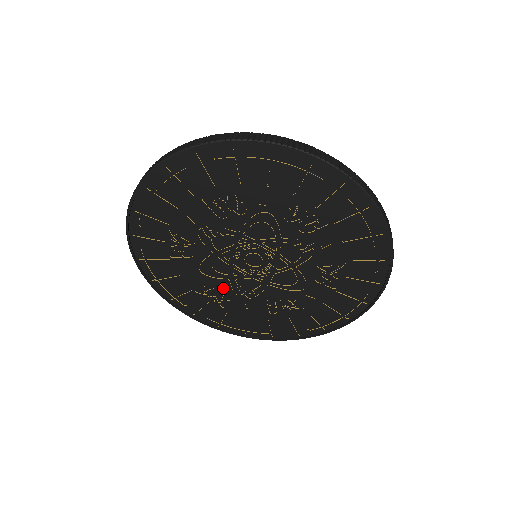
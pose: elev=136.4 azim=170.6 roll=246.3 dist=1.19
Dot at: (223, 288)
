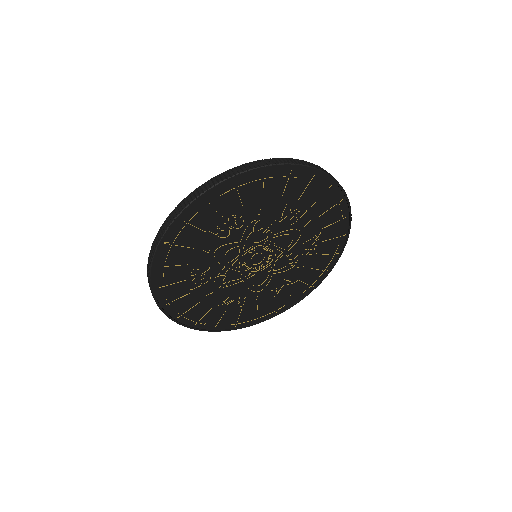
Dot at: (211, 272)
